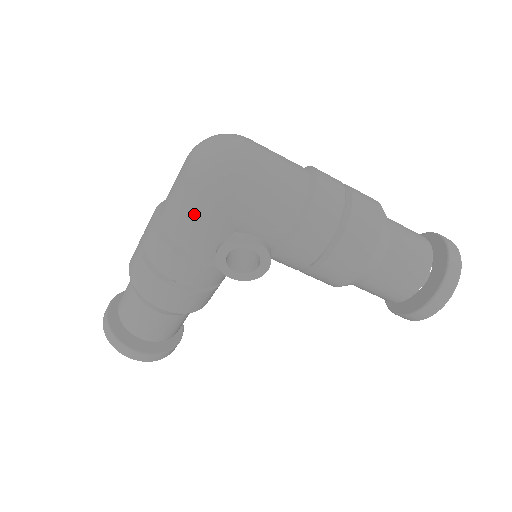
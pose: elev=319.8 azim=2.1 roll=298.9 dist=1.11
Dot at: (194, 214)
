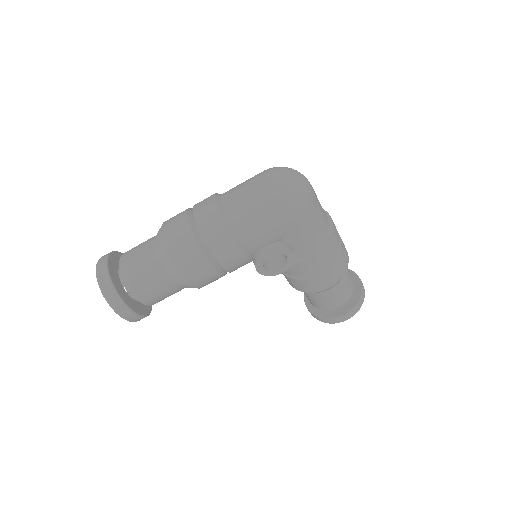
Dot at: (267, 221)
